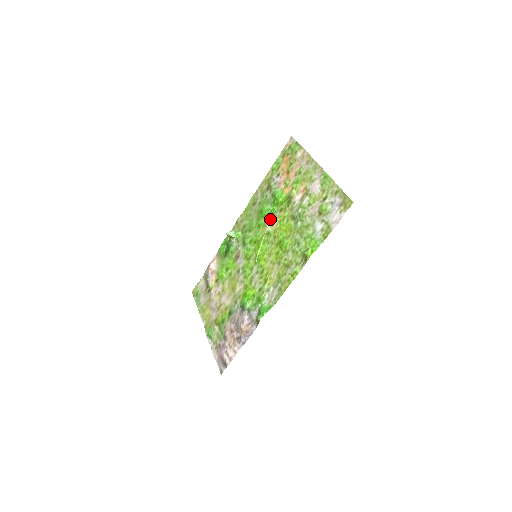
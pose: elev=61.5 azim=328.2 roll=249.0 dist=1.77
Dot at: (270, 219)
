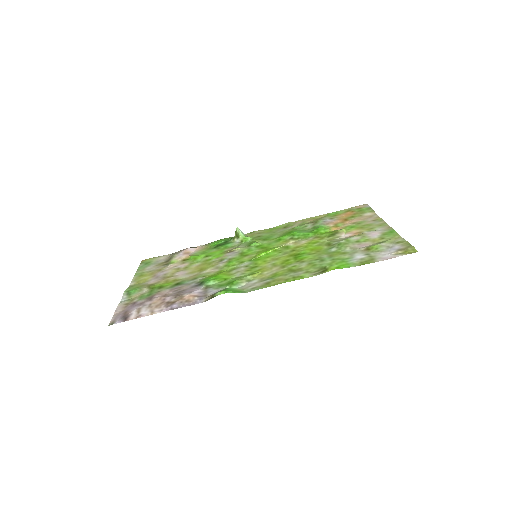
Dot at: (298, 239)
